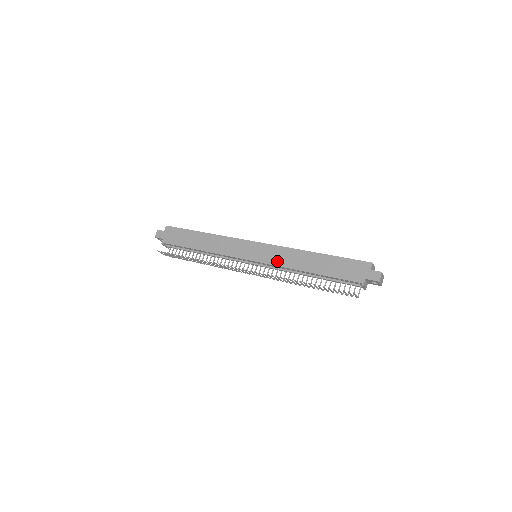
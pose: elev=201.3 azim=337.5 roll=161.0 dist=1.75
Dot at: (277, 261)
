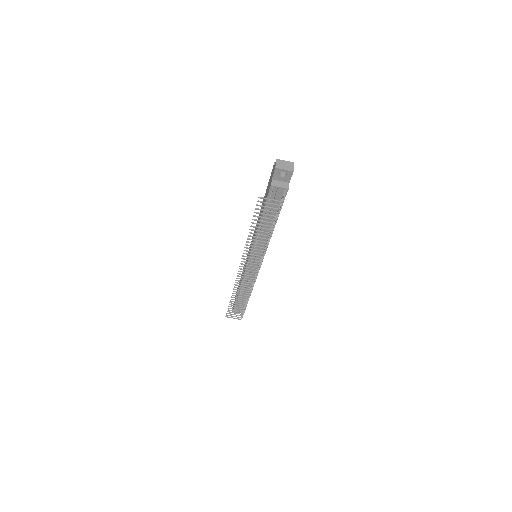
Dot at: (253, 241)
